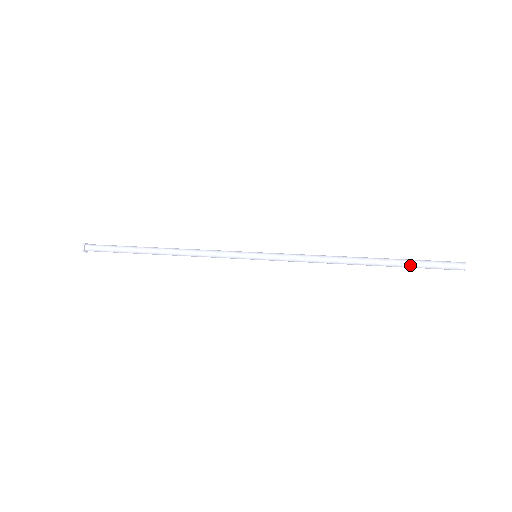
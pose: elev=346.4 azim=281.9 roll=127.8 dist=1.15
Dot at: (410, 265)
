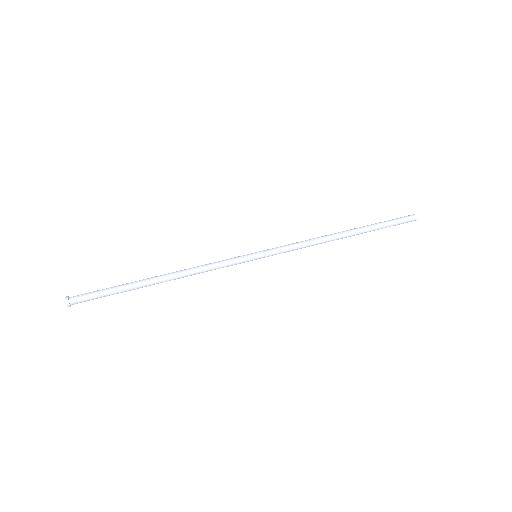
Dot at: occluded
